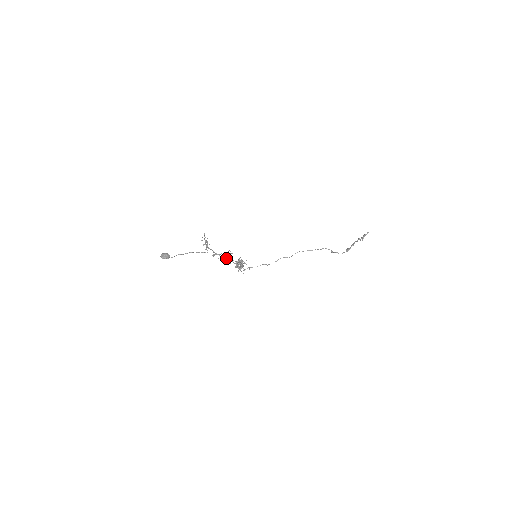
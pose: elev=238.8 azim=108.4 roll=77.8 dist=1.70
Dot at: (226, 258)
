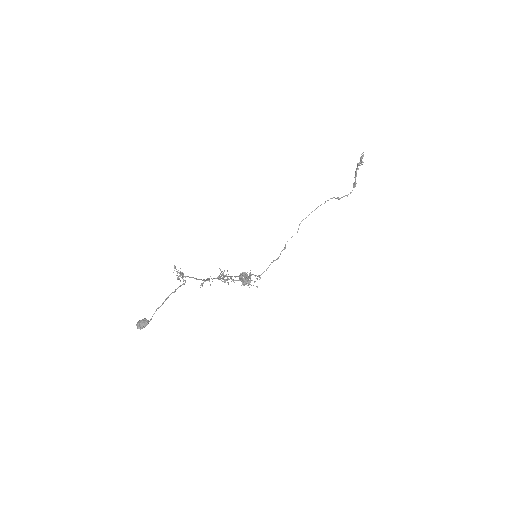
Dot at: (220, 279)
